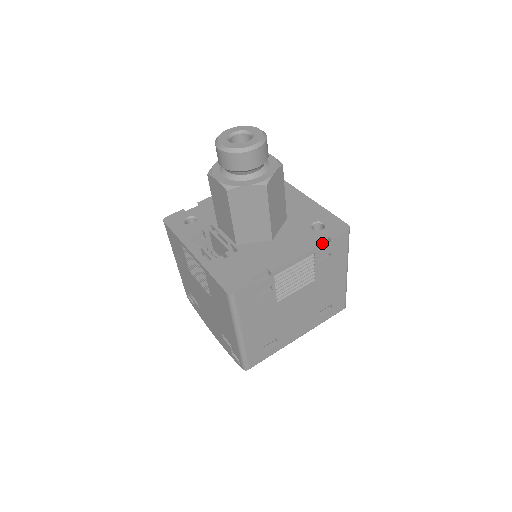
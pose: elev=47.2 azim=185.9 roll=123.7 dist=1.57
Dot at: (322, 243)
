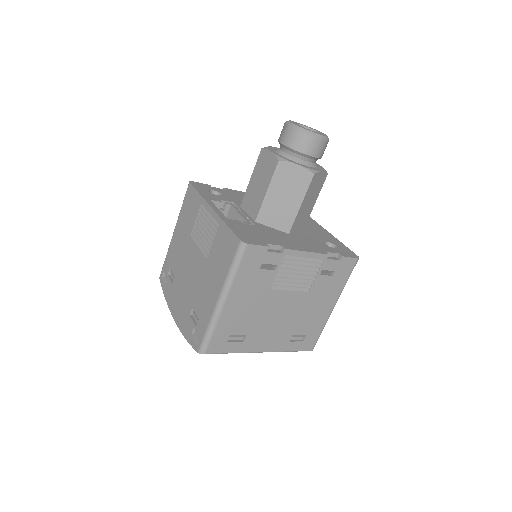
Dot at: (332, 257)
